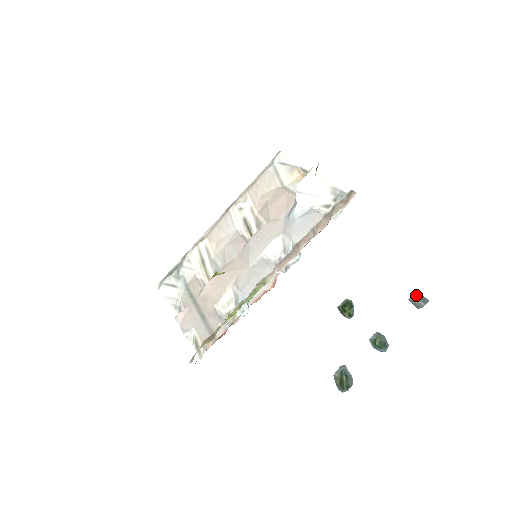
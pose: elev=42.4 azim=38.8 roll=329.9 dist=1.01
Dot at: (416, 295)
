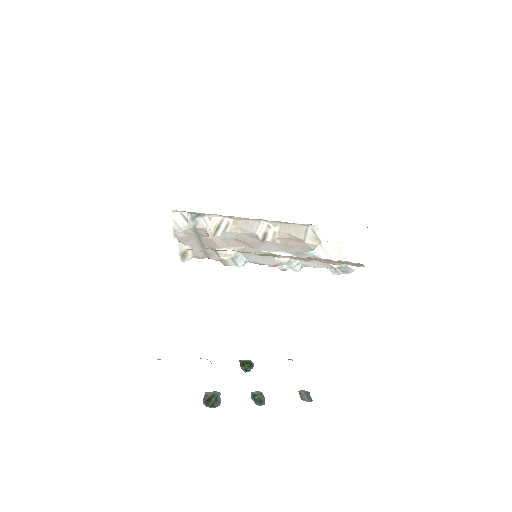
Dot at: (305, 392)
